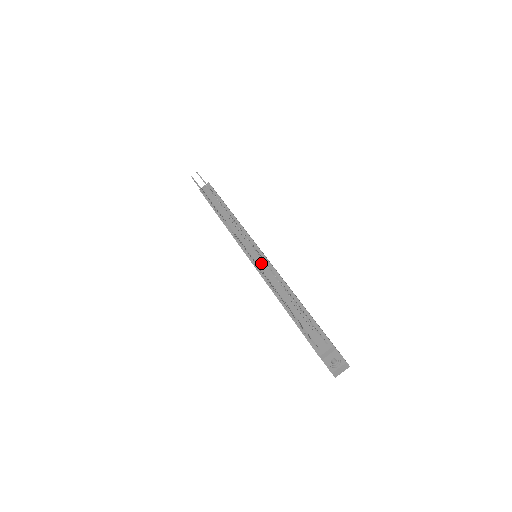
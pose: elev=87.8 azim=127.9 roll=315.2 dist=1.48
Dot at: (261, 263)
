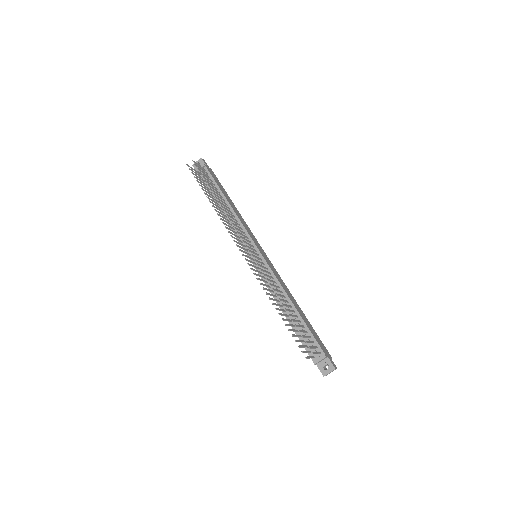
Dot at: (262, 268)
